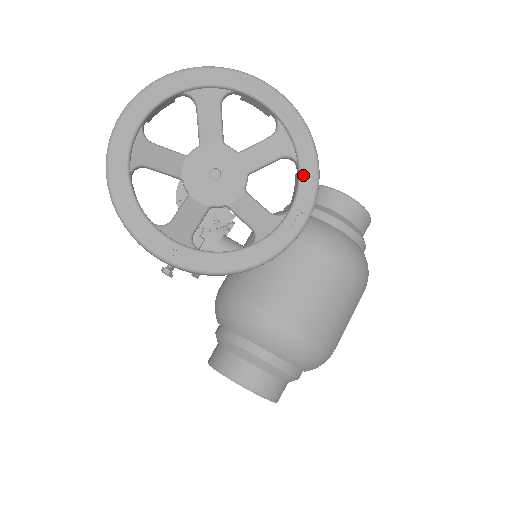
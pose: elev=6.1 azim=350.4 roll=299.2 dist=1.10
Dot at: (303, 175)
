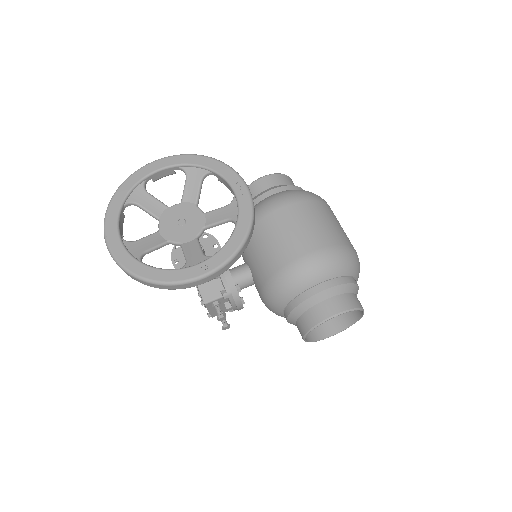
Dot at: (220, 173)
